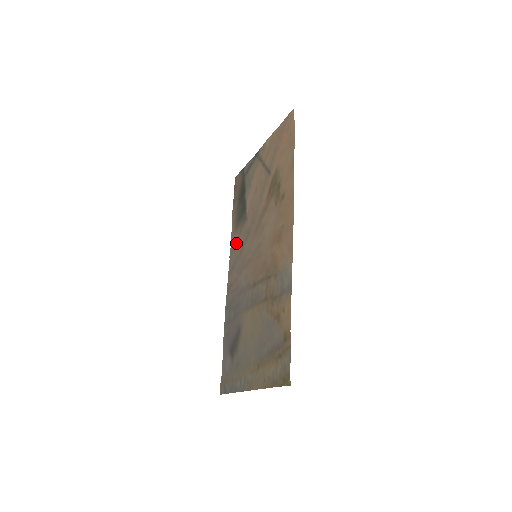
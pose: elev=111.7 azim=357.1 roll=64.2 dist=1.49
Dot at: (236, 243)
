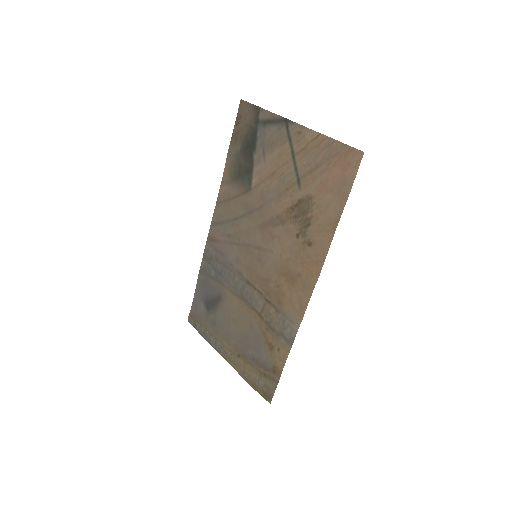
Dot at: (229, 201)
